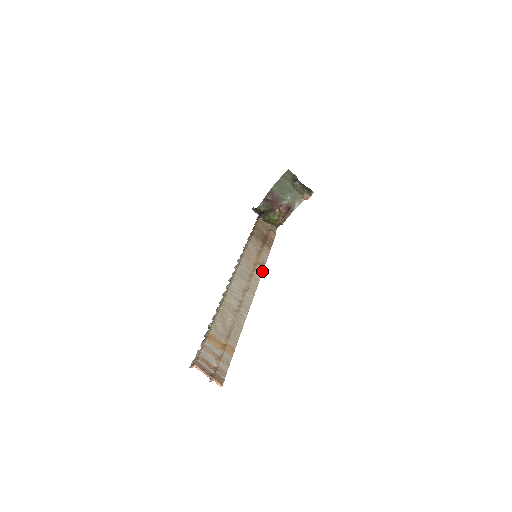
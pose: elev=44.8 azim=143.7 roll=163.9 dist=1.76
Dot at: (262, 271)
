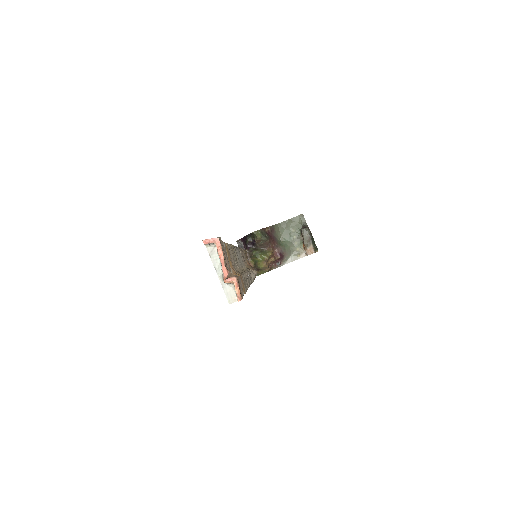
Dot at: (254, 279)
